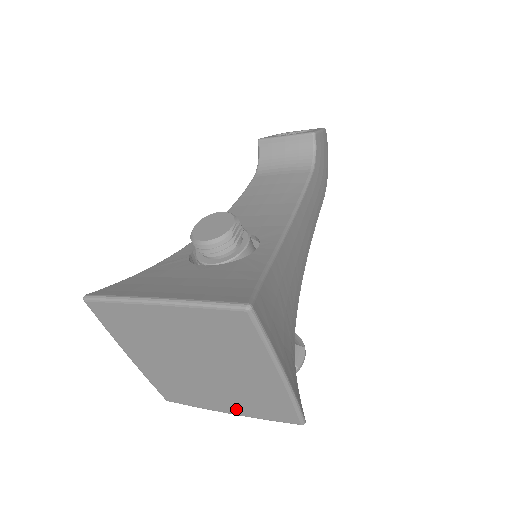
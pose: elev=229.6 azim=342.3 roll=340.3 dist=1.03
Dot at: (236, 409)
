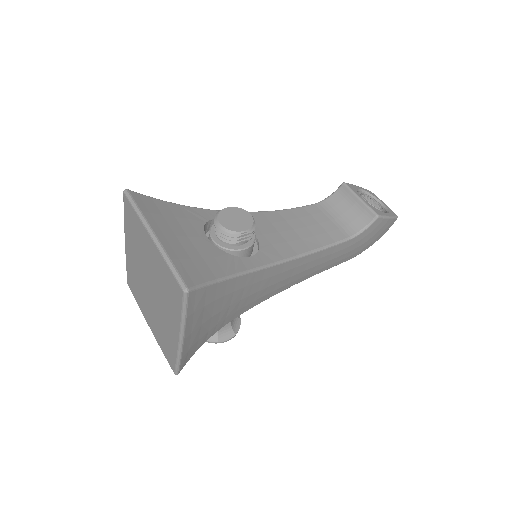
Dot at: (153, 328)
